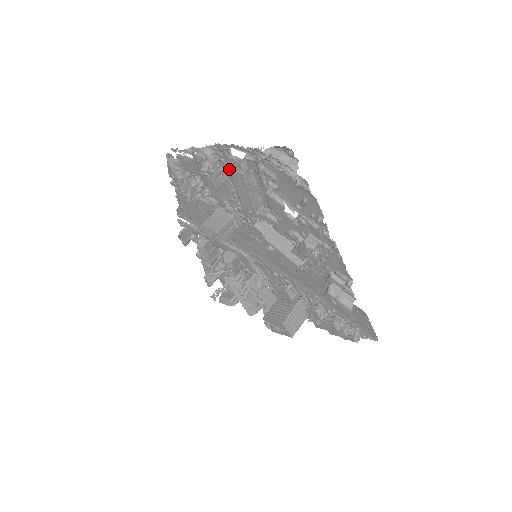
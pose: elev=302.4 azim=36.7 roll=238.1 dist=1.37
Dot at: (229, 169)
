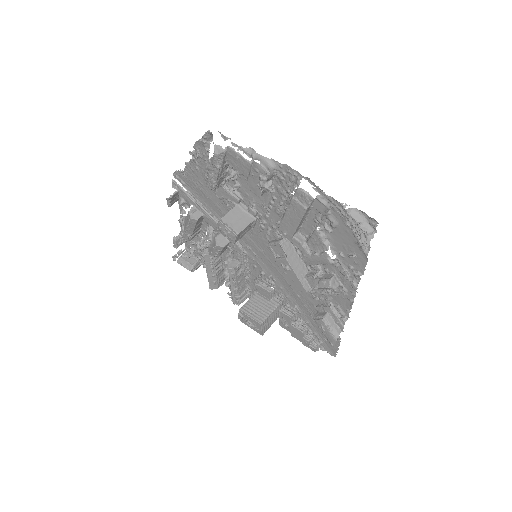
Dot at: (284, 188)
